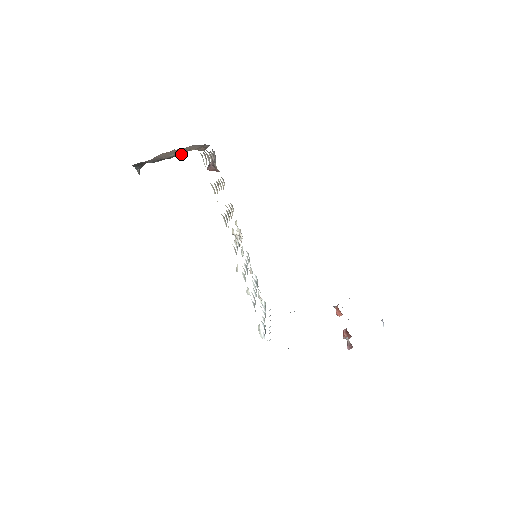
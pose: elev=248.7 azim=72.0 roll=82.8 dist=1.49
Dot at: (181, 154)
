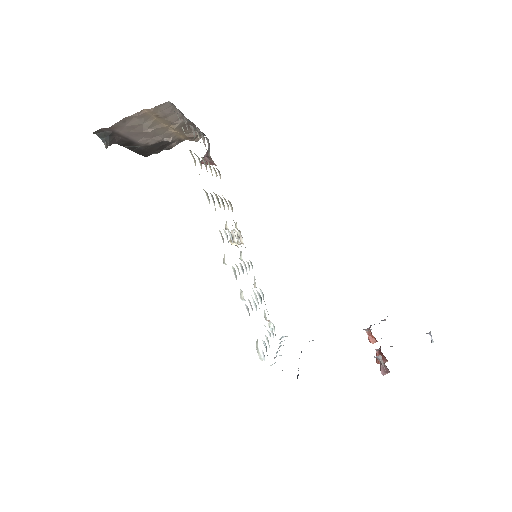
Dot at: (170, 145)
